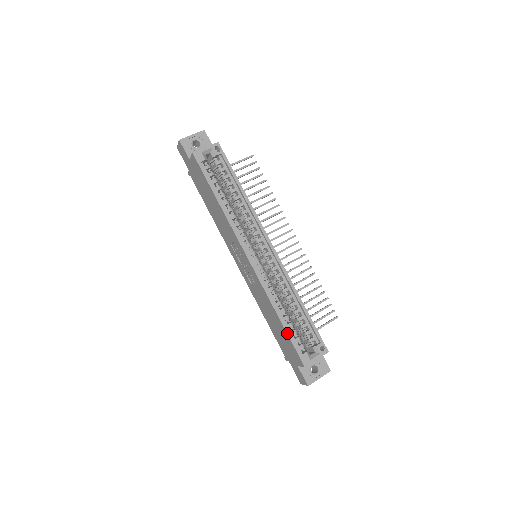
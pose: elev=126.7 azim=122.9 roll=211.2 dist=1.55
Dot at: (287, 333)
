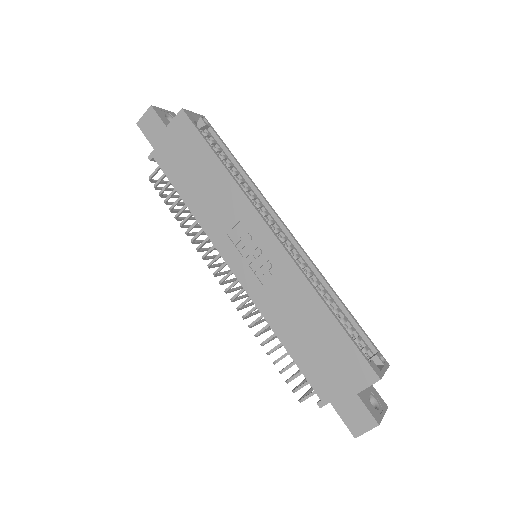
Dot at: (344, 330)
